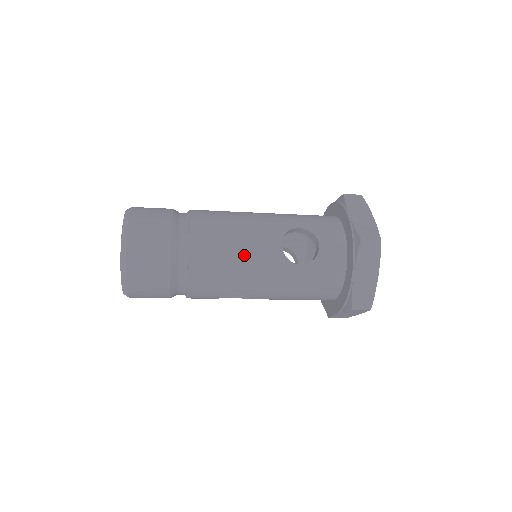
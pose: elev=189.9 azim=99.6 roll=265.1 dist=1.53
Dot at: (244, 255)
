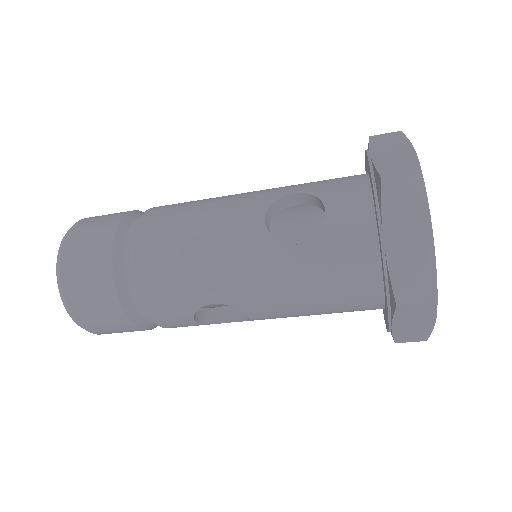
Dot at: (209, 243)
